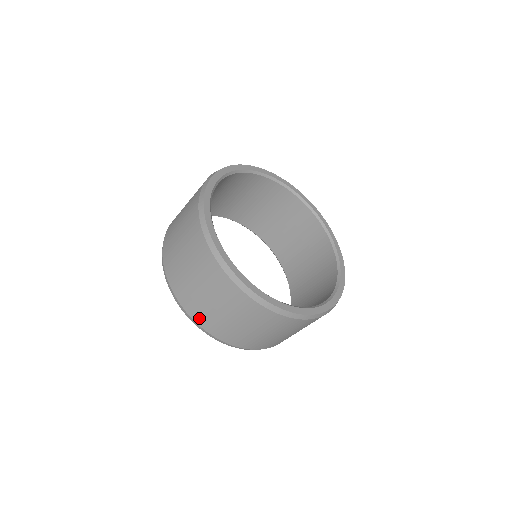
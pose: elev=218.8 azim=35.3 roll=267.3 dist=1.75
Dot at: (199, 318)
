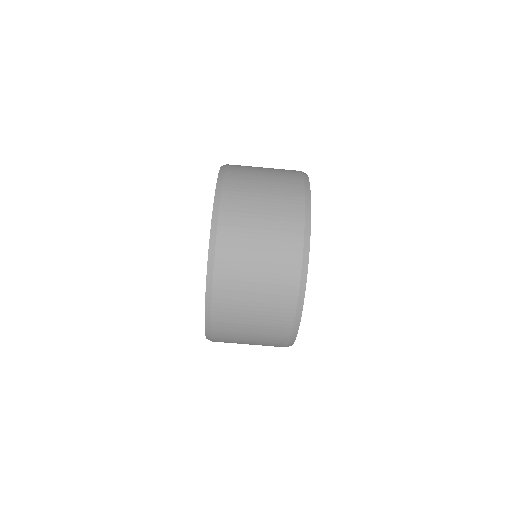
Dot at: (233, 173)
